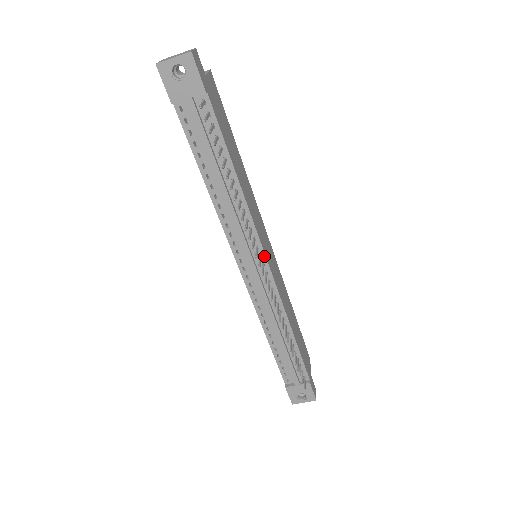
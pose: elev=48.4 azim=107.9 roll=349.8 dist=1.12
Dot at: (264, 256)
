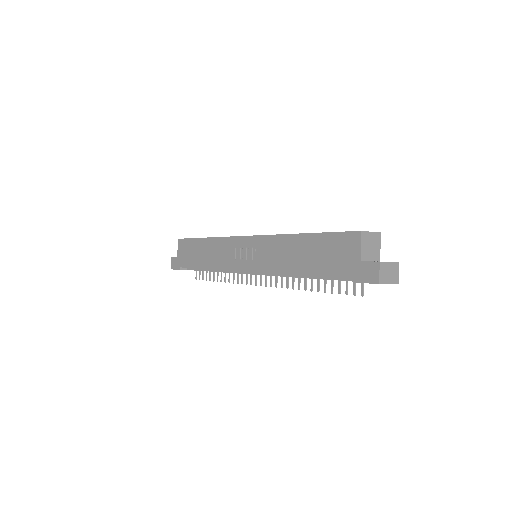
Dot at: occluded
